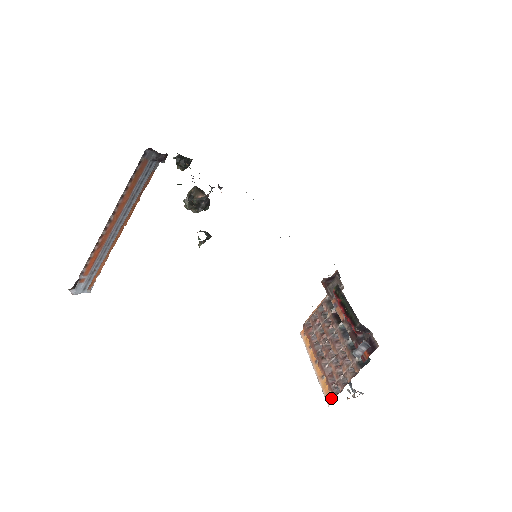
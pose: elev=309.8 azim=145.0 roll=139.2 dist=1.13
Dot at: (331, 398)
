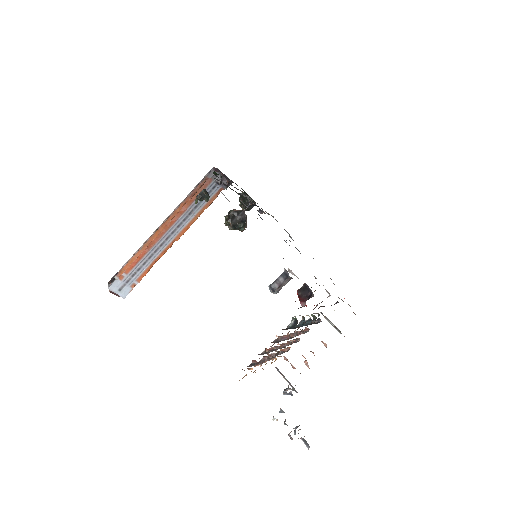
Dot at: occluded
